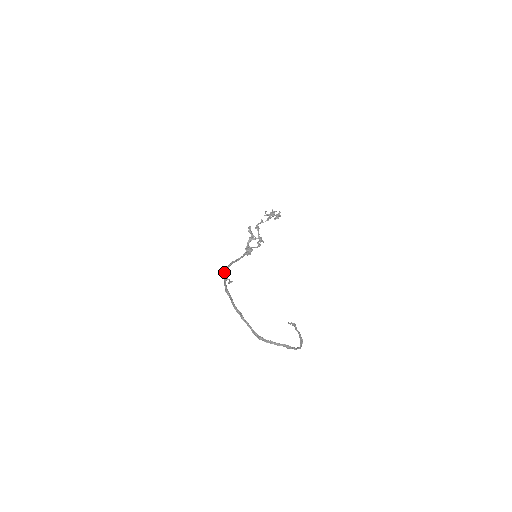
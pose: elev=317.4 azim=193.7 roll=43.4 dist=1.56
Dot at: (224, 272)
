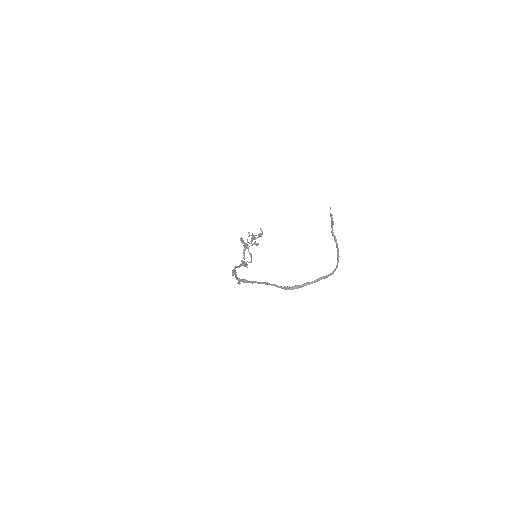
Dot at: (232, 274)
